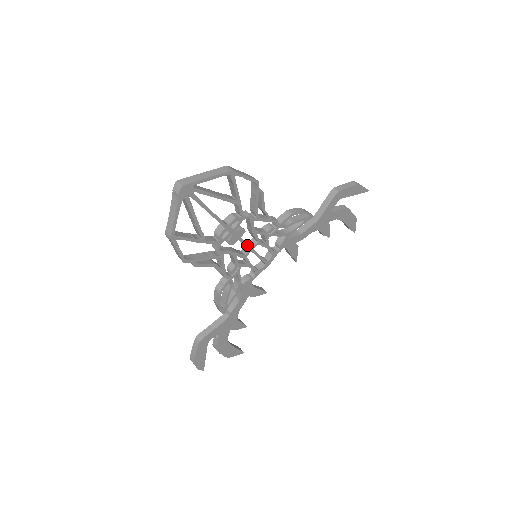
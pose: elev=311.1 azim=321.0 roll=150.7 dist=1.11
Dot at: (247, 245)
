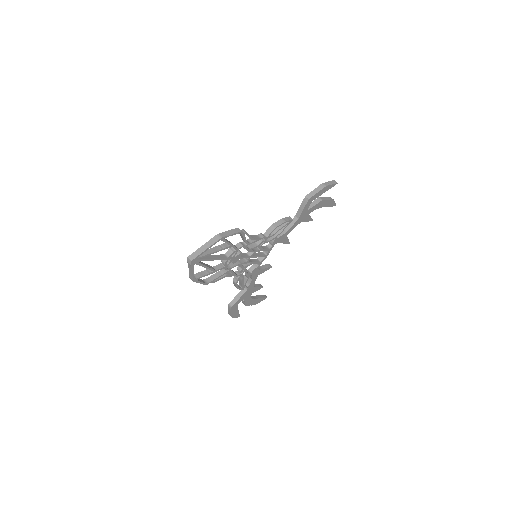
Dot at: (246, 257)
